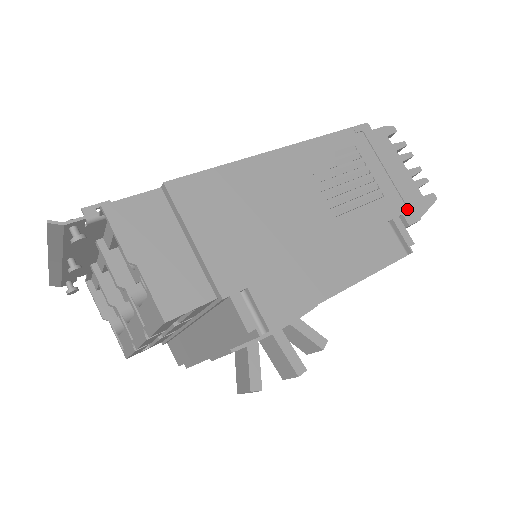
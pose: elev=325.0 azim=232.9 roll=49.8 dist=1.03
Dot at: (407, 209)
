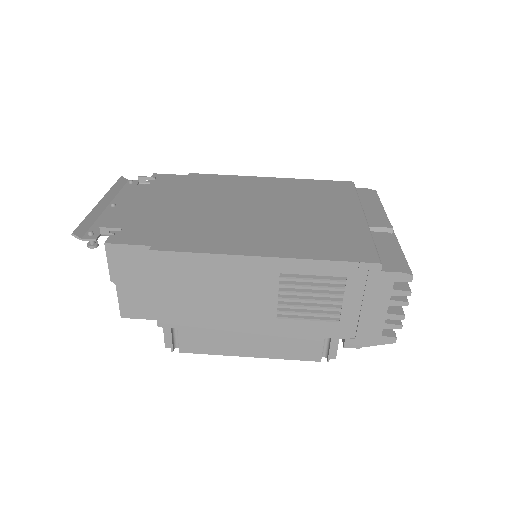
Dot at: (354, 337)
